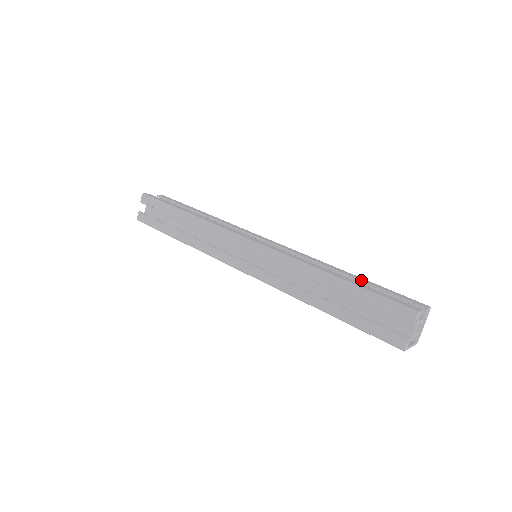
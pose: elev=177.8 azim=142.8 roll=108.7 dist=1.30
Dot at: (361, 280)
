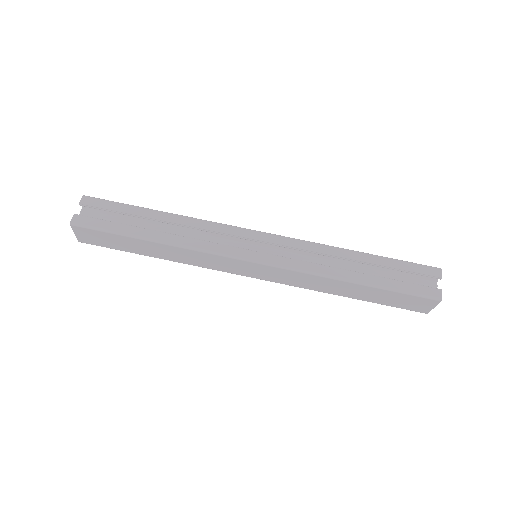
Dot at: occluded
